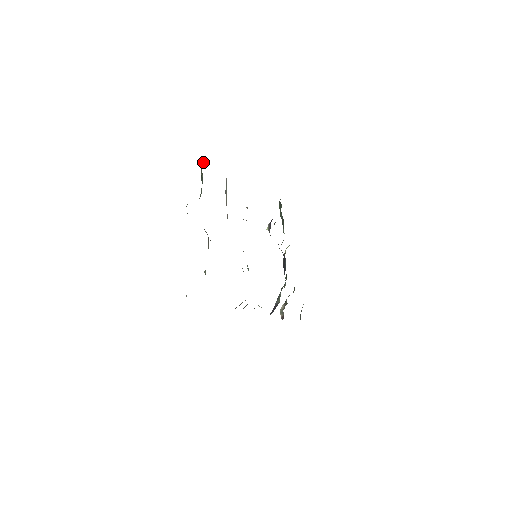
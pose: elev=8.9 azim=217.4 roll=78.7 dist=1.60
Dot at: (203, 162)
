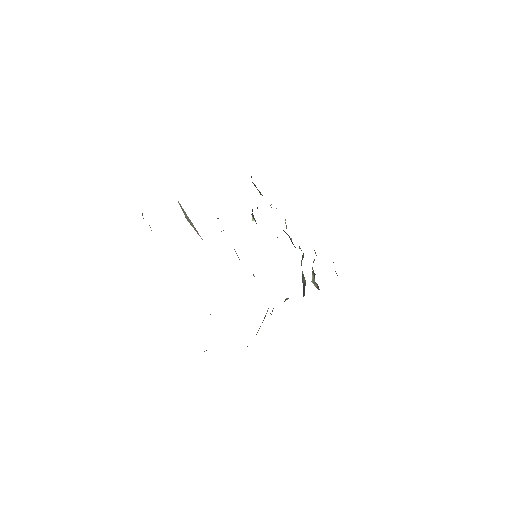
Dot at: (142, 213)
